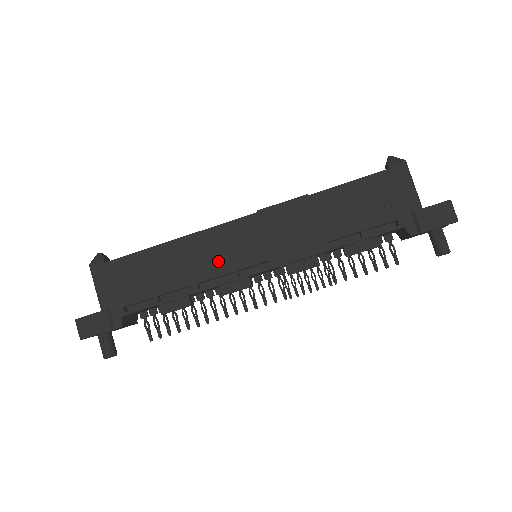
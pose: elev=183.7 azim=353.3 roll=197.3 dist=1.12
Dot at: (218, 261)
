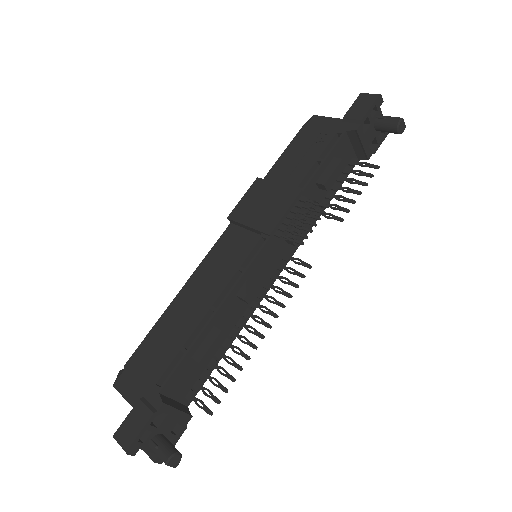
Dot at: (222, 278)
